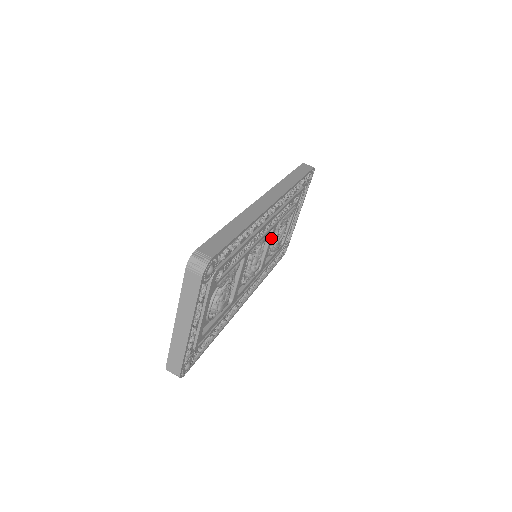
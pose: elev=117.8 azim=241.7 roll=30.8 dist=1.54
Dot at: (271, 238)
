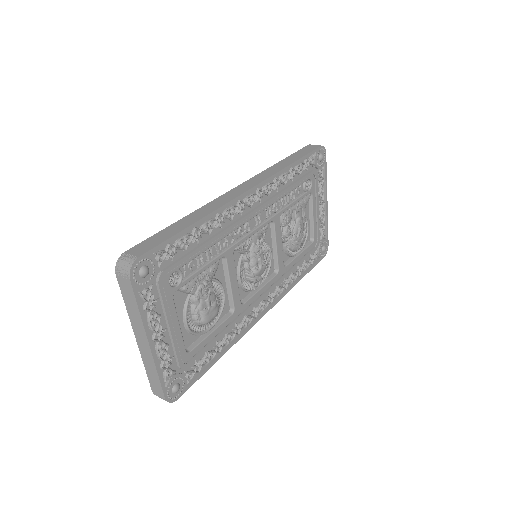
Dot at: (277, 234)
